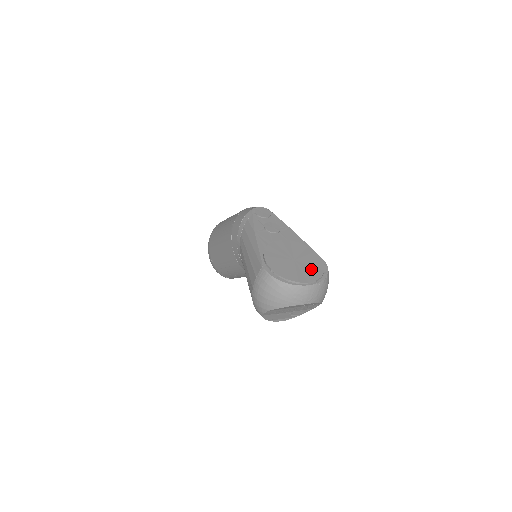
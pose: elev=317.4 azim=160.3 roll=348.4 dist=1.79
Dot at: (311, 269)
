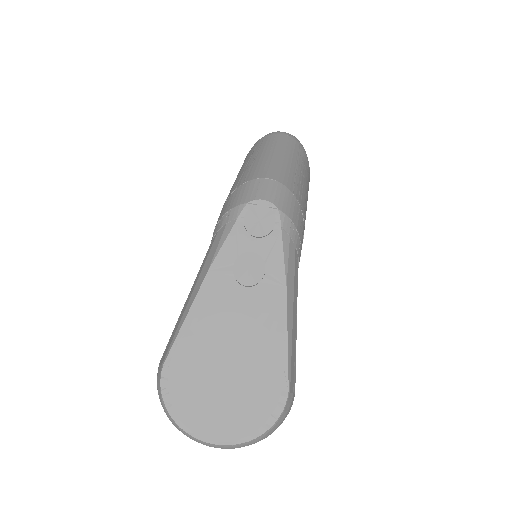
Dot at: (241, 410)
